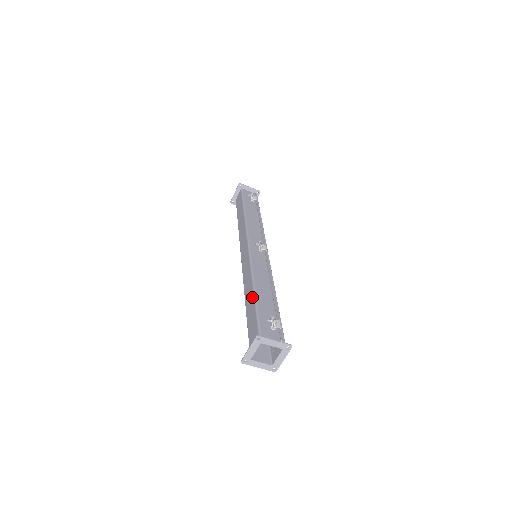
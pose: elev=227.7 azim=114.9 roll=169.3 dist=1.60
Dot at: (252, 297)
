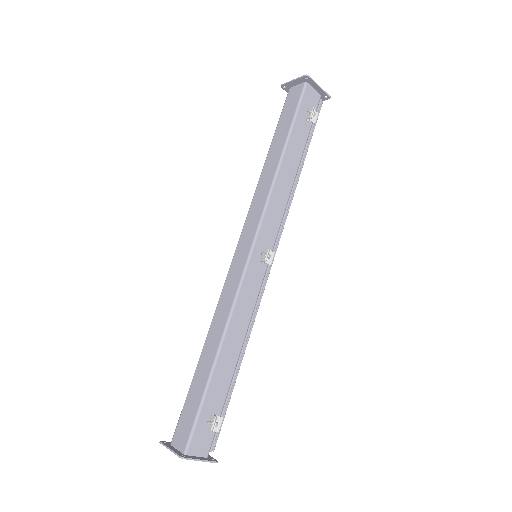
Dot at: (210, 363)
